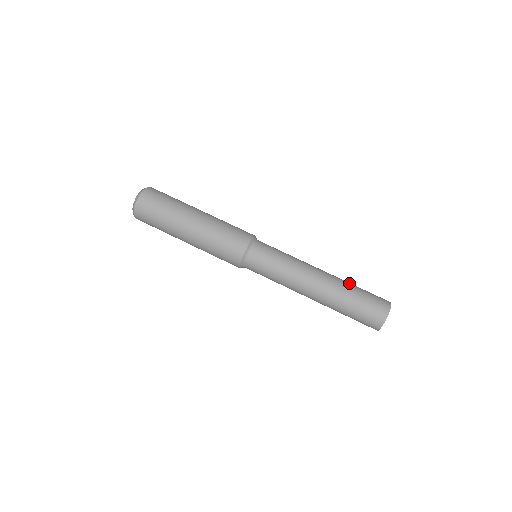
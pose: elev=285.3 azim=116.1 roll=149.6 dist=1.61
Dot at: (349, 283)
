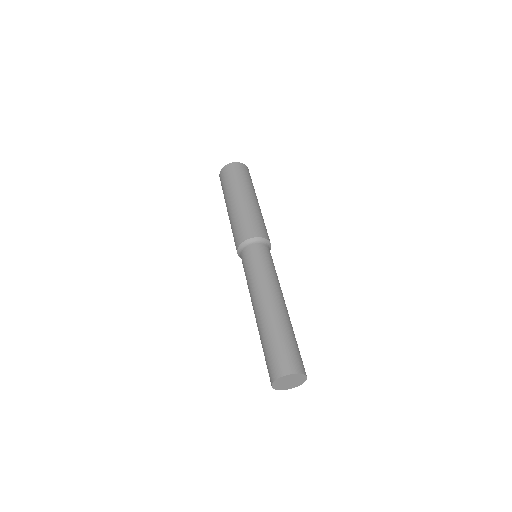
Dot at: (281, 327)
